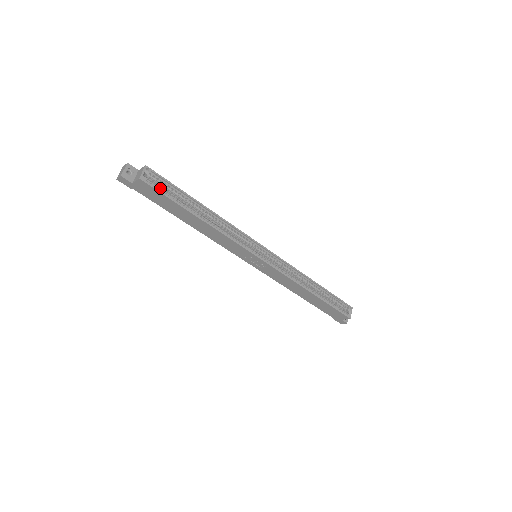
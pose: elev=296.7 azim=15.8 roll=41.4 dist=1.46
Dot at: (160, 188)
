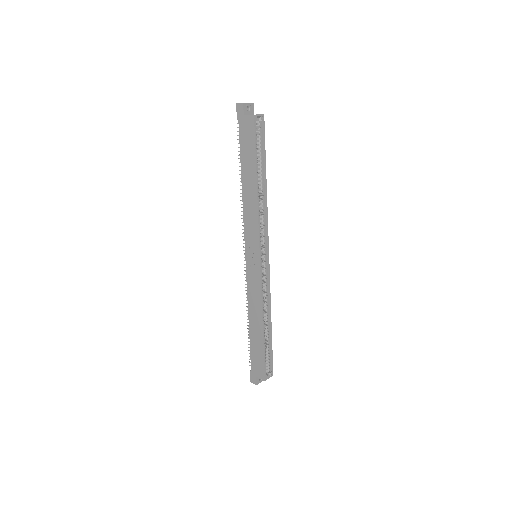
Dot at: (257, 136)
